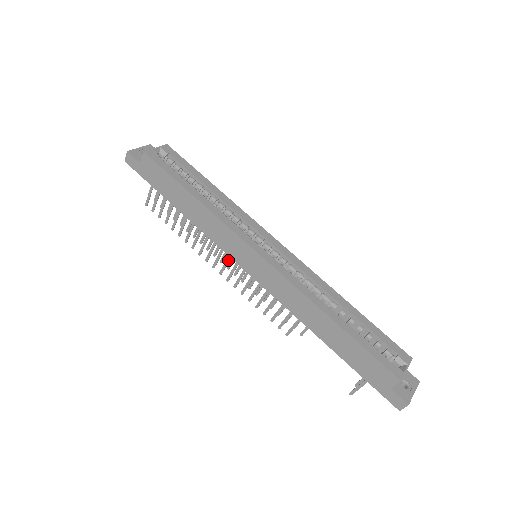
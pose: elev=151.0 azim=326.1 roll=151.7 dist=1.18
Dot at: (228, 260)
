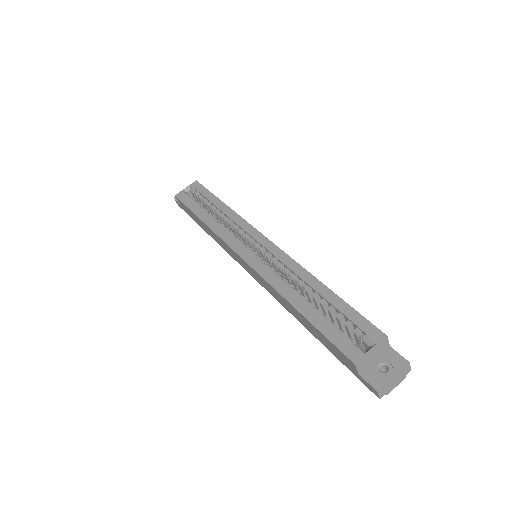
Dot at: occluded
